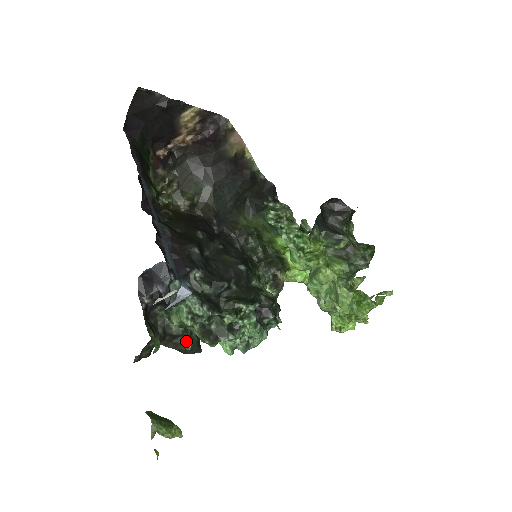
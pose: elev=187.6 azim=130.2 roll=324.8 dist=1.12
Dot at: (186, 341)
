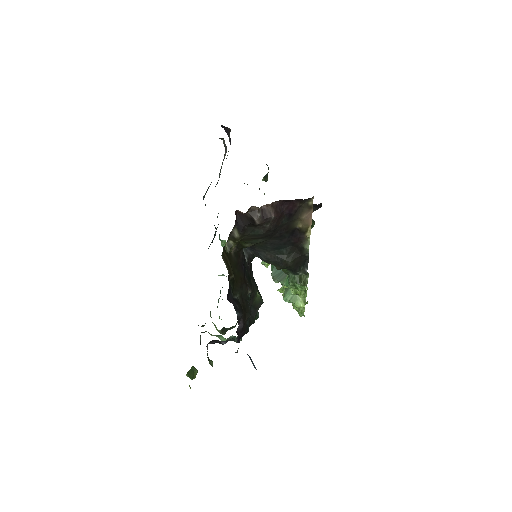
Dot at: (204, 325)
